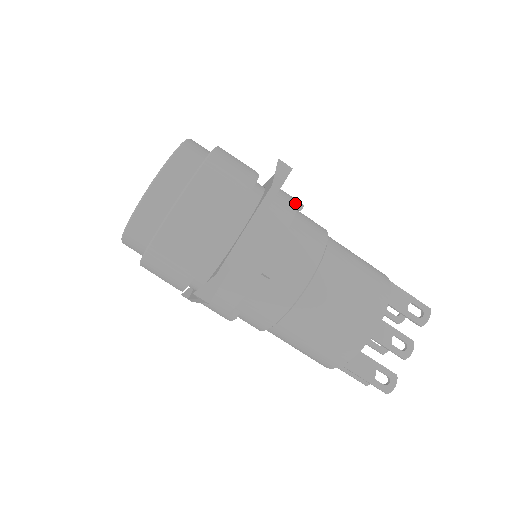
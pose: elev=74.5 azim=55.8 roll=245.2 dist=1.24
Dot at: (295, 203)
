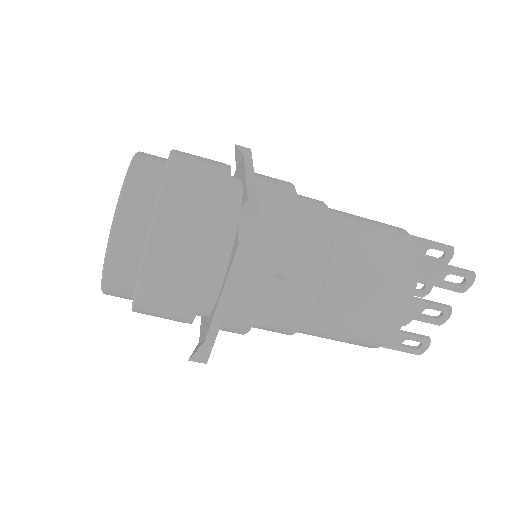
Dot at: (280, 227)
